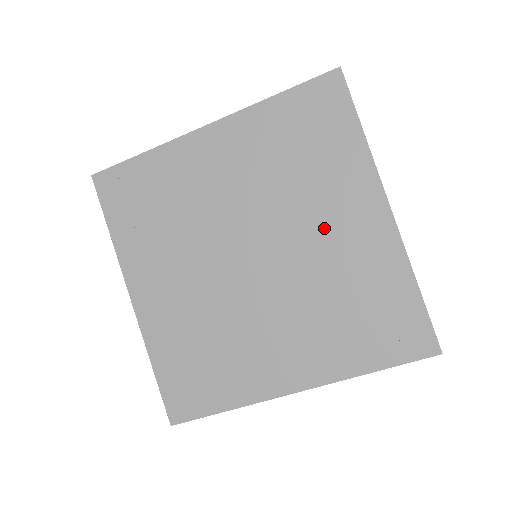
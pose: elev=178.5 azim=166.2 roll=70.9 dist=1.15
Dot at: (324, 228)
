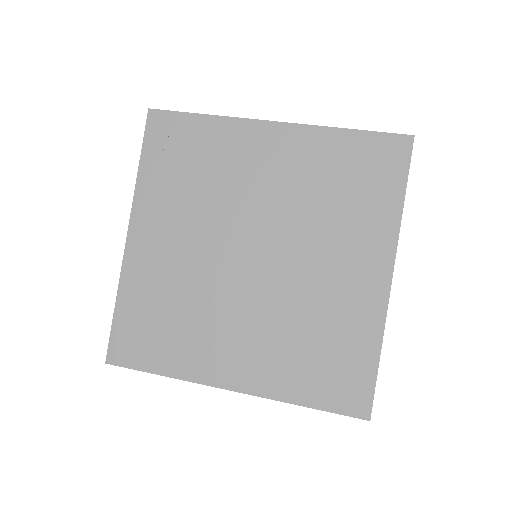
Dot at: (328, 264)
